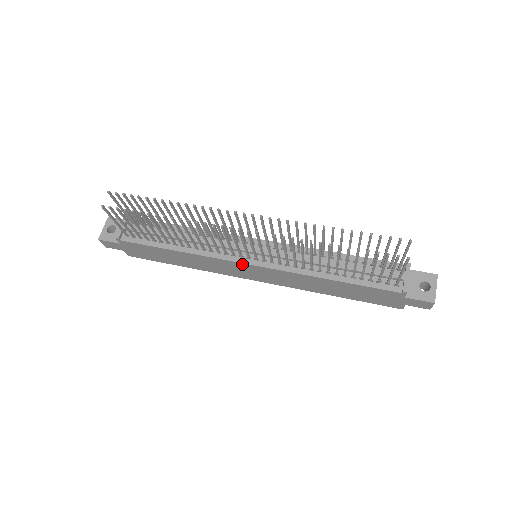
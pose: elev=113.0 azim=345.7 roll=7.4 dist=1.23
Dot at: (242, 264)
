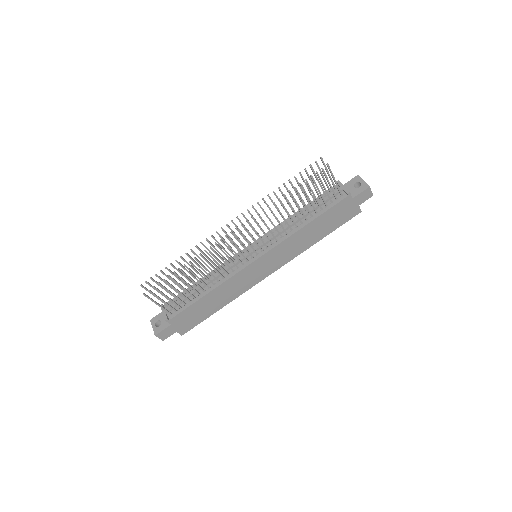
Dot at: (252, 264)
